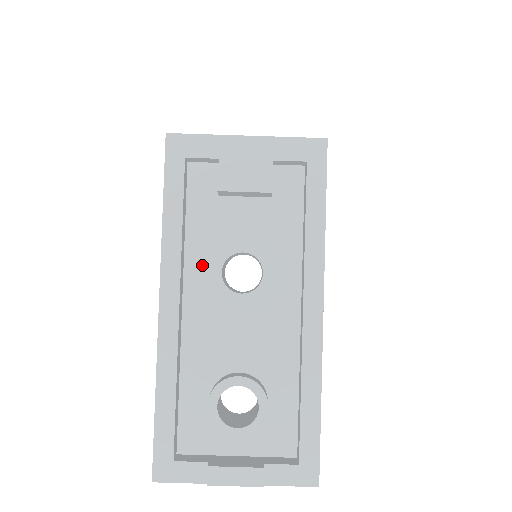
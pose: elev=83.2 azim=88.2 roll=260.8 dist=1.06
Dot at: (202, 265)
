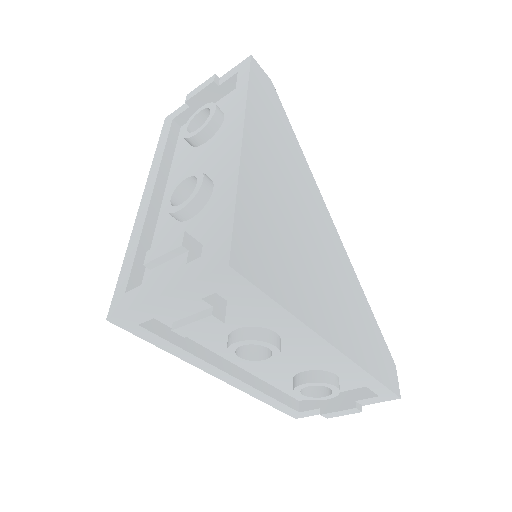
Dot at: (222, 346)
